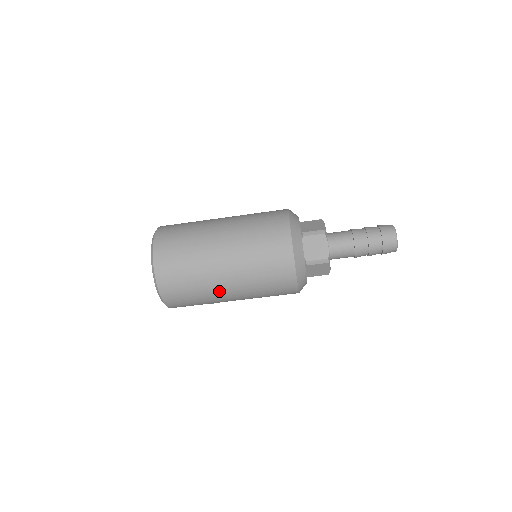
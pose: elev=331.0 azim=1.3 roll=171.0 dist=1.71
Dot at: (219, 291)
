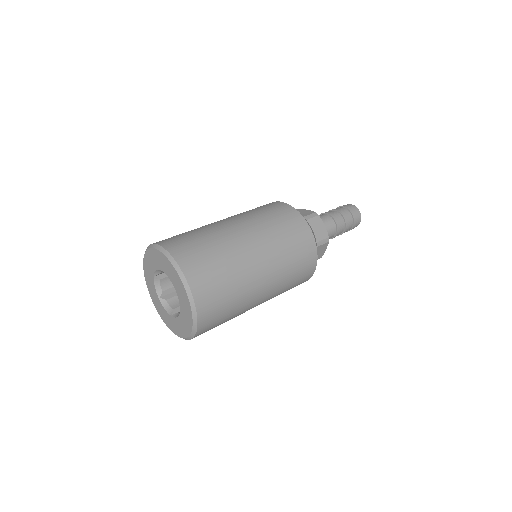
Dot at: occluded
